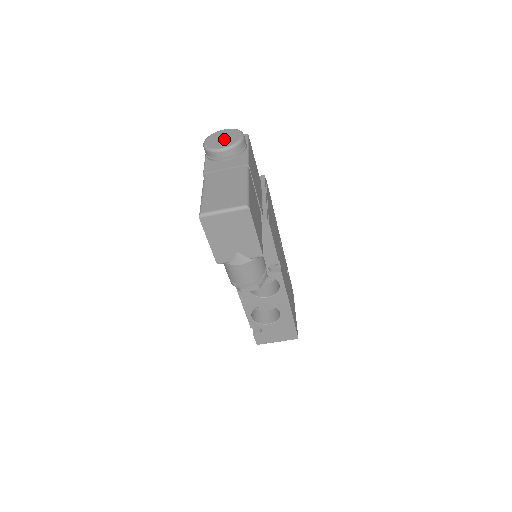
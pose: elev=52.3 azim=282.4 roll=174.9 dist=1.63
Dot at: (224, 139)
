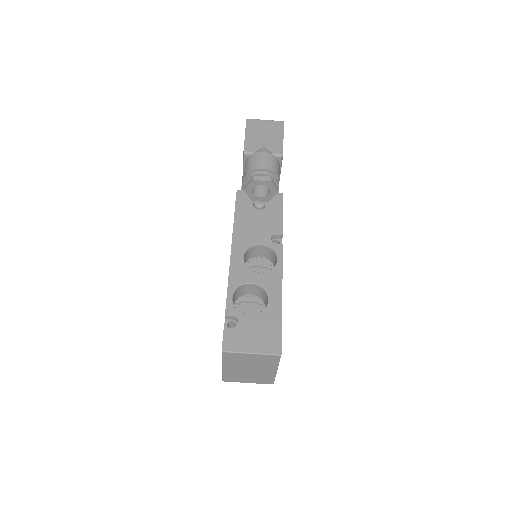
Dot at: occluded
